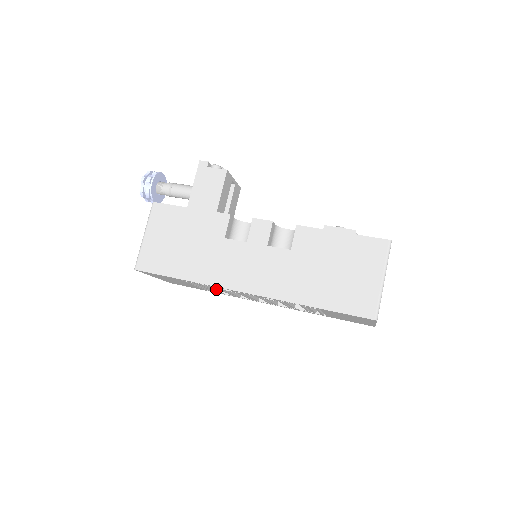
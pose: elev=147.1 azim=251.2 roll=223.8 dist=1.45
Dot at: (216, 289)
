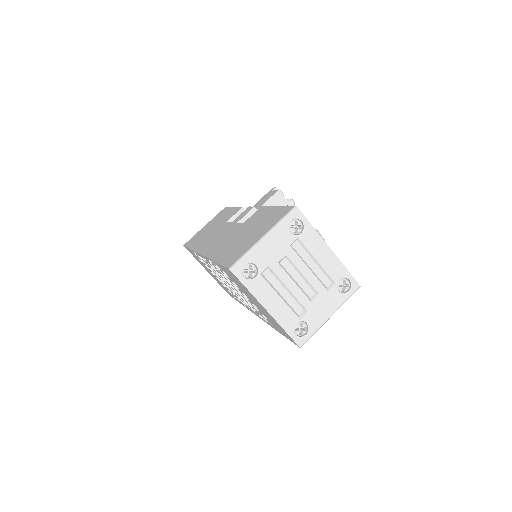
Dot at: occluded
